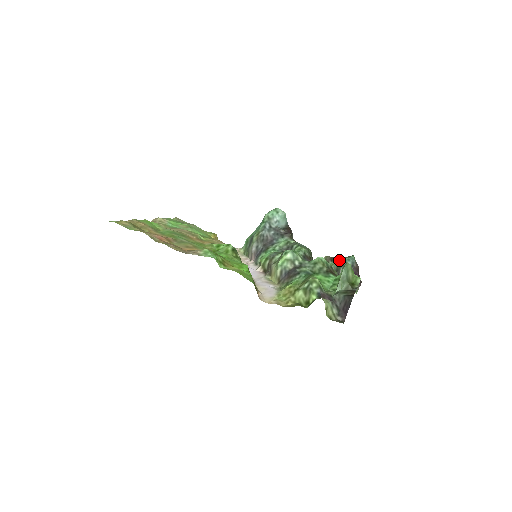
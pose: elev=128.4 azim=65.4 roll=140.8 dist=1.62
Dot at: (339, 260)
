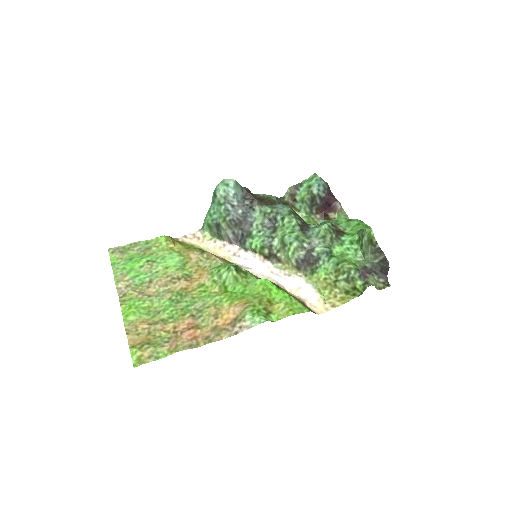
Dot at: (310, 190)
